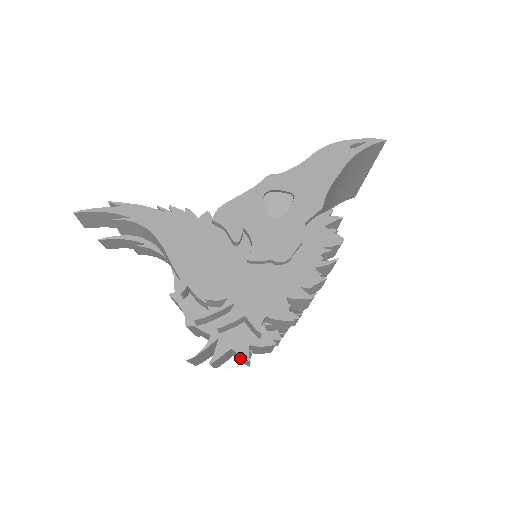
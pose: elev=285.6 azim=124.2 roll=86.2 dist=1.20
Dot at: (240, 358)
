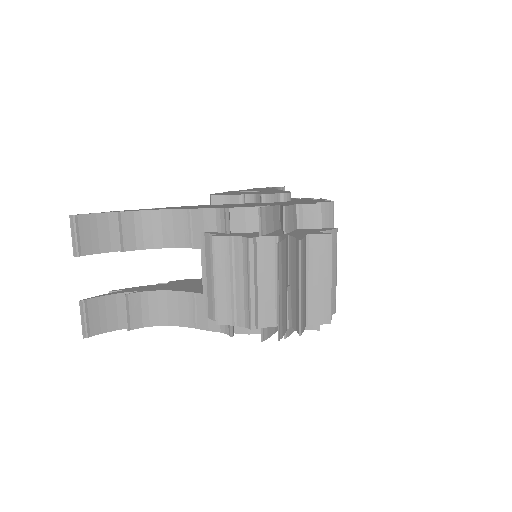
Dot at: (318, 274)
